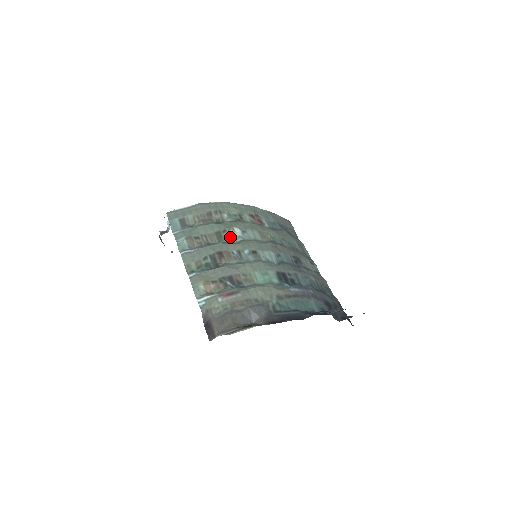
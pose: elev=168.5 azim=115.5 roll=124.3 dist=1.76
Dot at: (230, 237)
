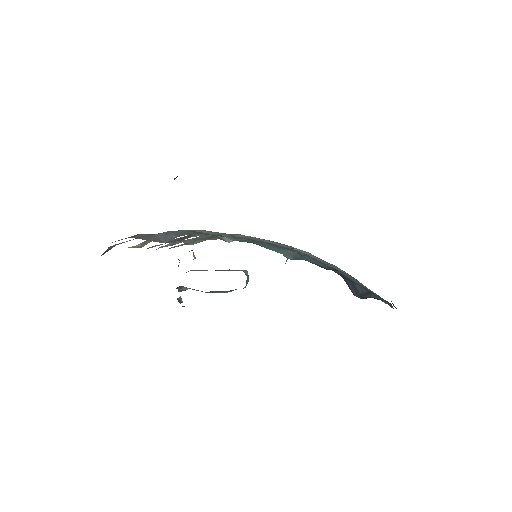
Dot at: (226, 239)
